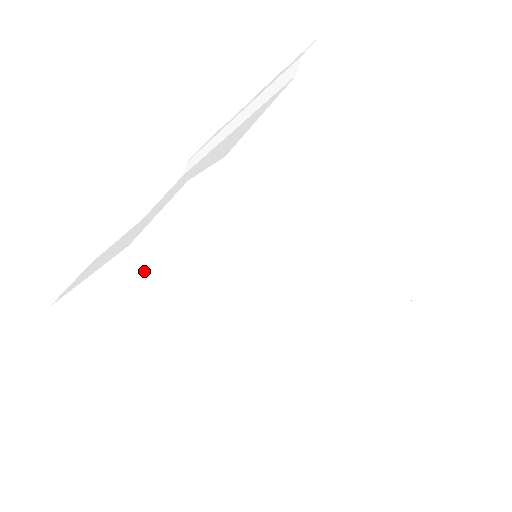
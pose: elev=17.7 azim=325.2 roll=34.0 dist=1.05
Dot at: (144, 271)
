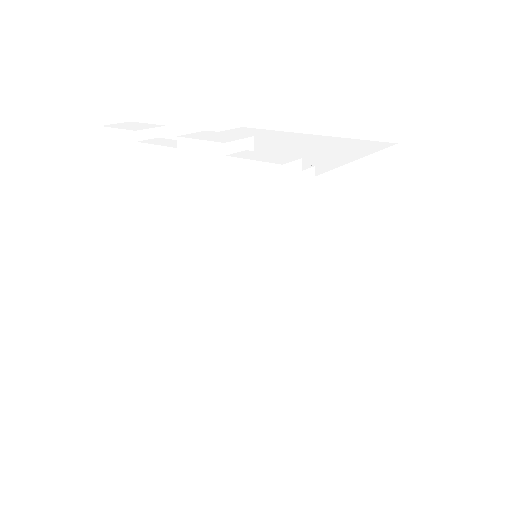
Dot at: occluded
